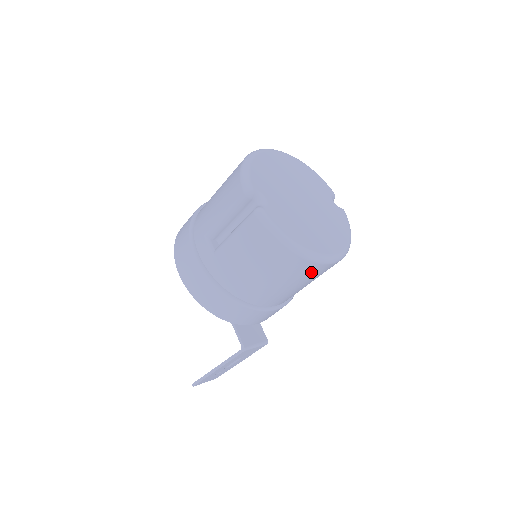
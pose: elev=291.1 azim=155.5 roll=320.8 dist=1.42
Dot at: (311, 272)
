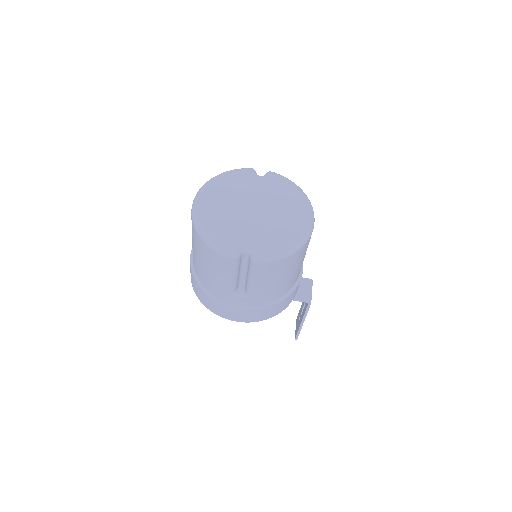
Dot at: occluded
